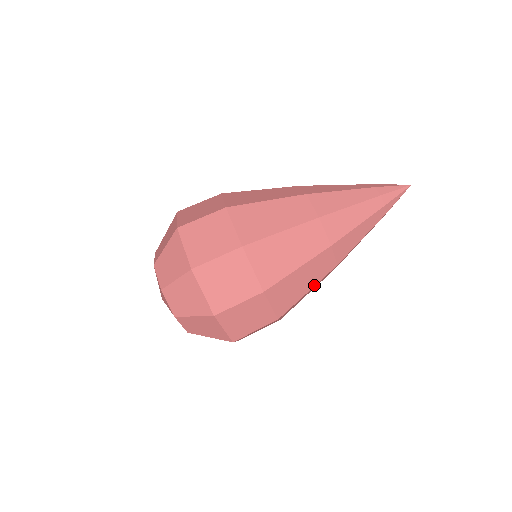
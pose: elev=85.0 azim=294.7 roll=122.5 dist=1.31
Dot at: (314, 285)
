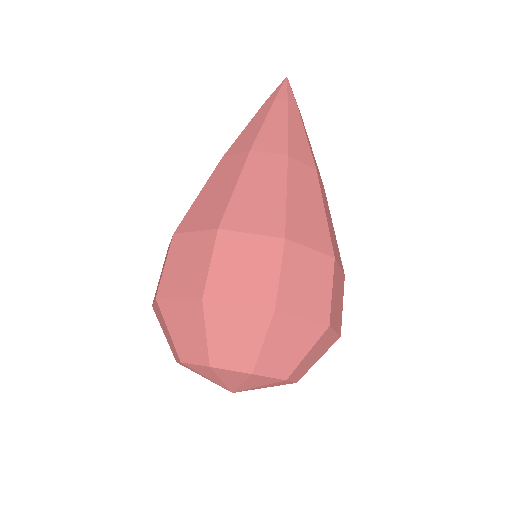
Dot at: (285, 185)
